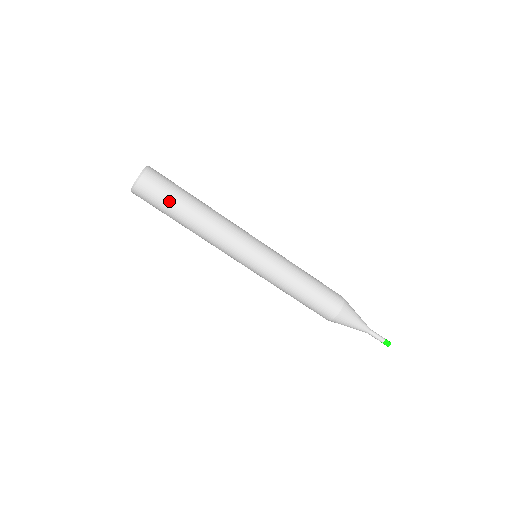
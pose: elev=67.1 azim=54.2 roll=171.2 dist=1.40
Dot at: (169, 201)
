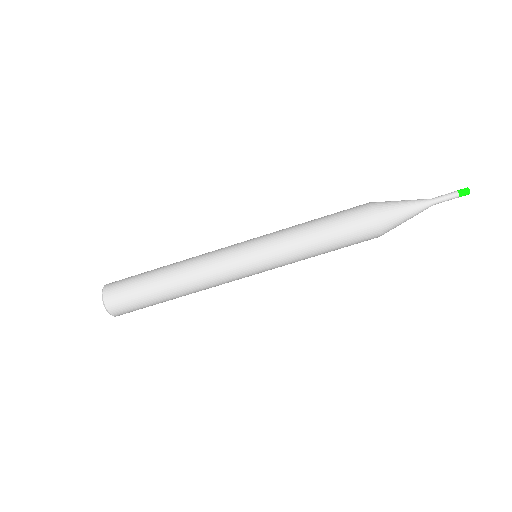
Dot at: (138, 281)
